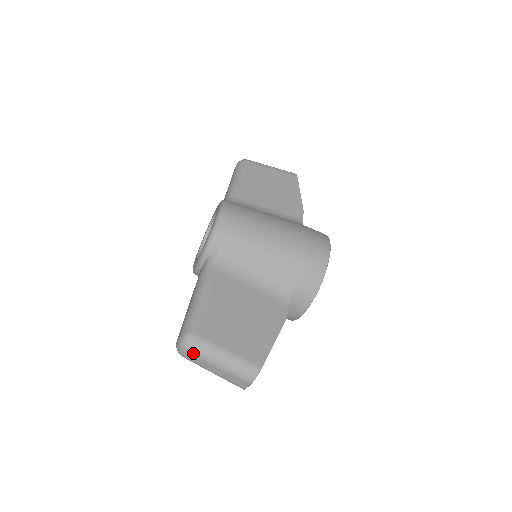
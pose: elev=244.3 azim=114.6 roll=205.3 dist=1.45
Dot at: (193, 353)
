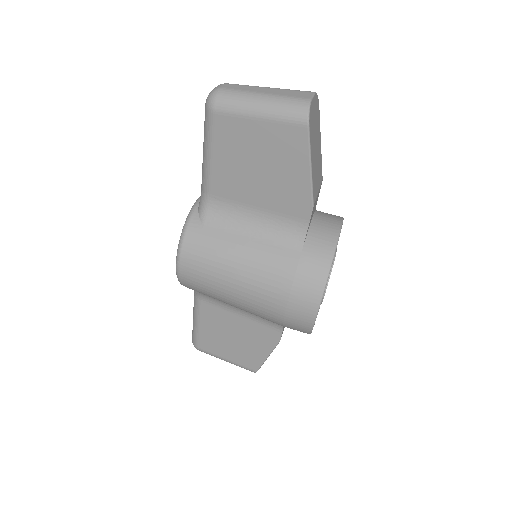
Dot at: (234, 84)
